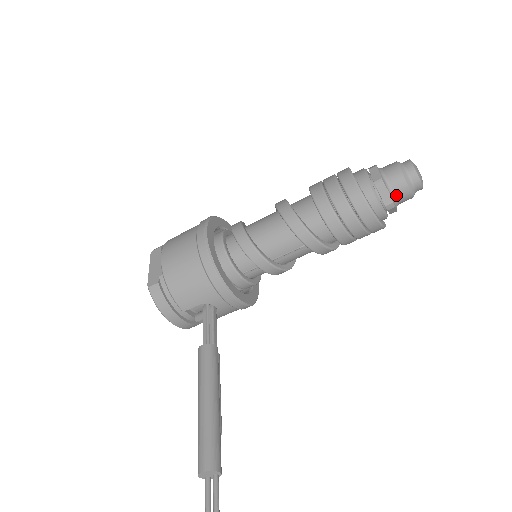
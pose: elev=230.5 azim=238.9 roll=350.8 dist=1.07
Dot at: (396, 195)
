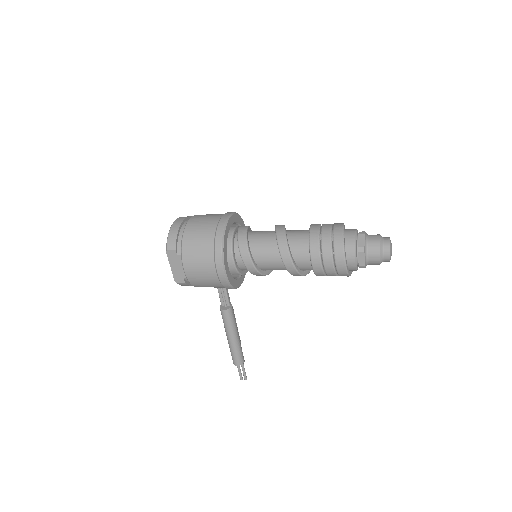
Dot at: occluded
